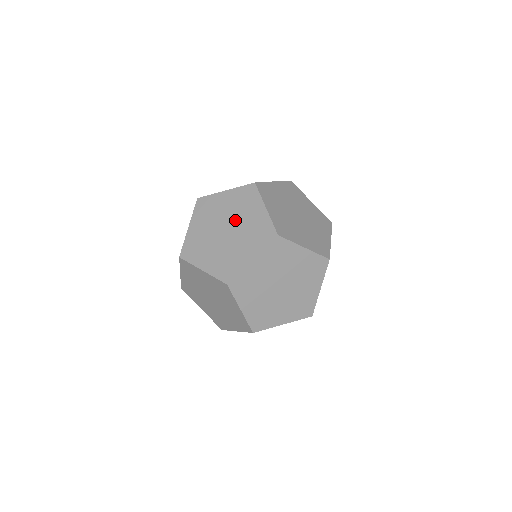
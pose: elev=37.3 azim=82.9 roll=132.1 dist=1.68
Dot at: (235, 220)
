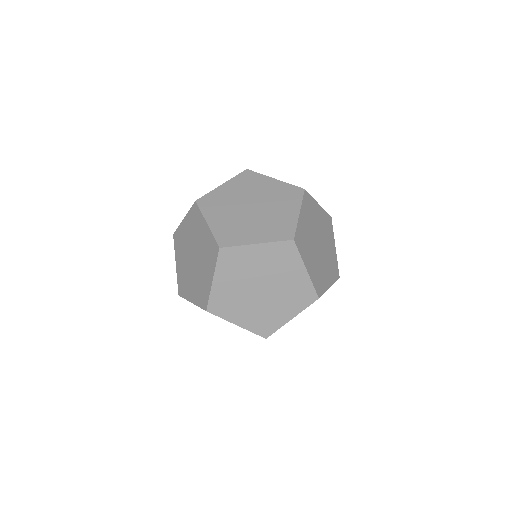
Dot at: (266, 205)
